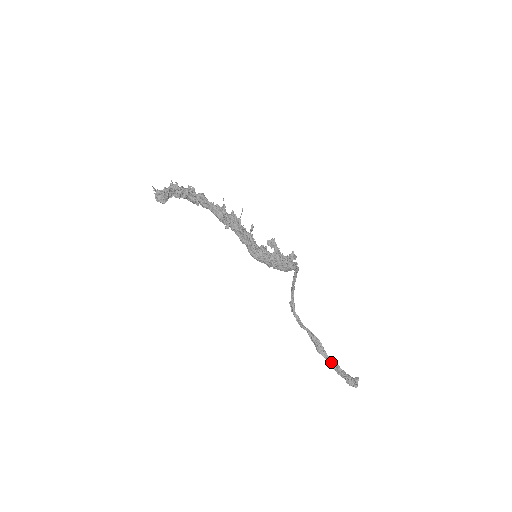
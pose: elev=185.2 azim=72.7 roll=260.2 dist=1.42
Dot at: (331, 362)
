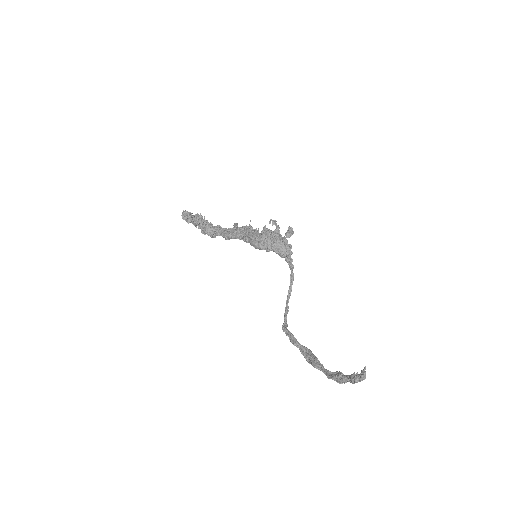
Dot at: (330, 374)
